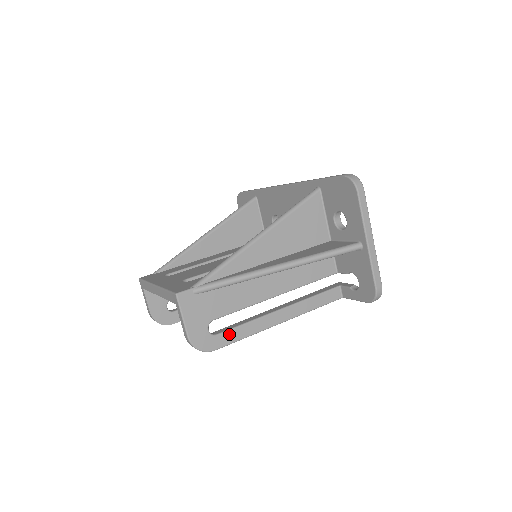
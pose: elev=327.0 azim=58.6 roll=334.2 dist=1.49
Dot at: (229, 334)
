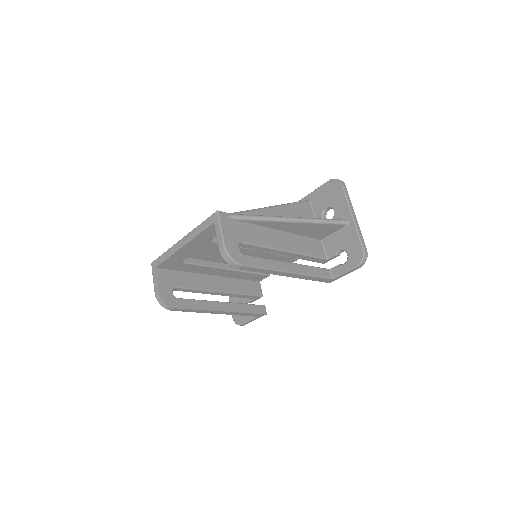
Dot at: (253, 259)
